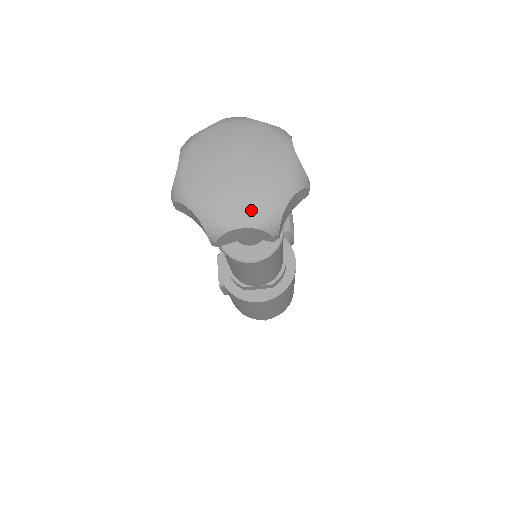
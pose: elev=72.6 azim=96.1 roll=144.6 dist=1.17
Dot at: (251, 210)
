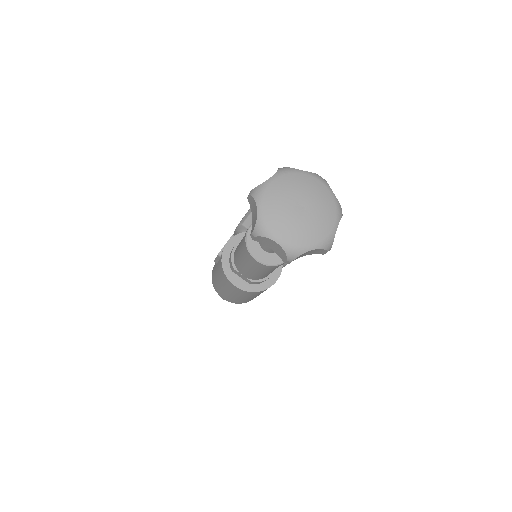
Dot at: (289, 237)
